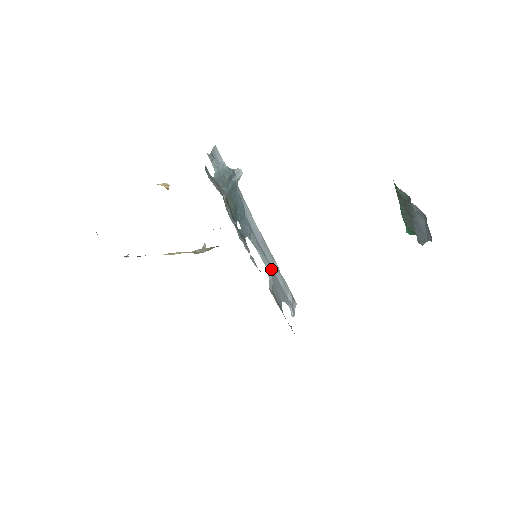
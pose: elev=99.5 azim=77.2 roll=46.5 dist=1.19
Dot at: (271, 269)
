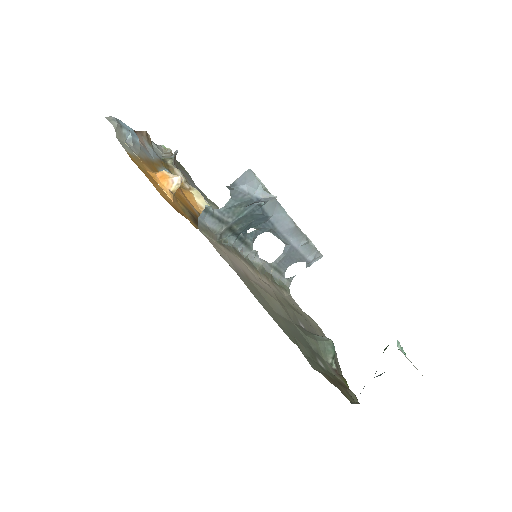
Dot at: (291, 246)
